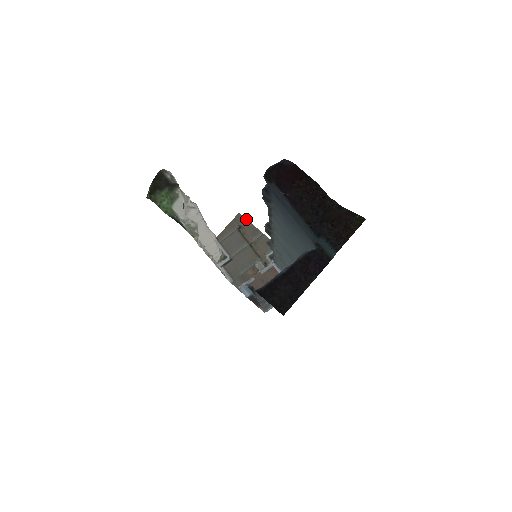
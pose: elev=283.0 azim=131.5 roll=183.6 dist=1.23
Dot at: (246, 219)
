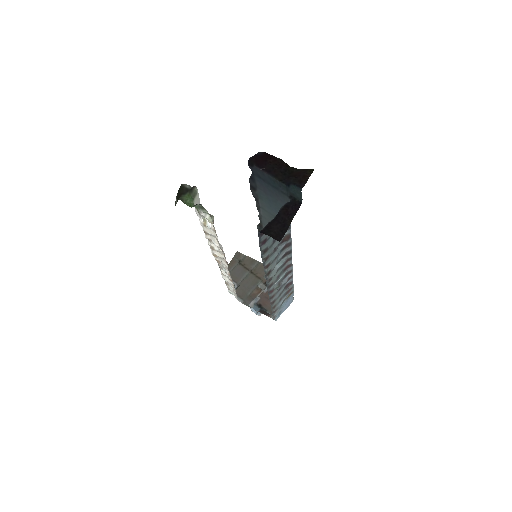
Dot at: (243, 254)
